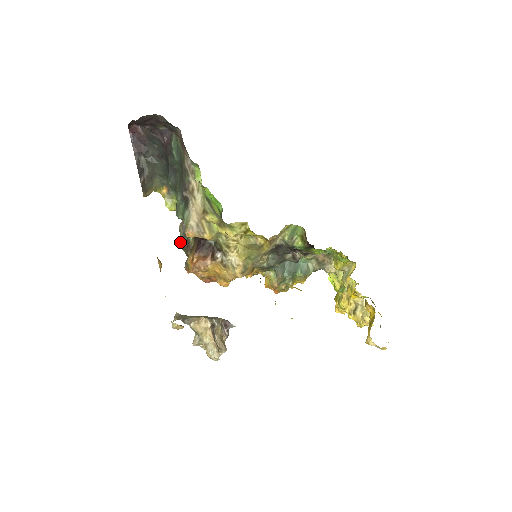
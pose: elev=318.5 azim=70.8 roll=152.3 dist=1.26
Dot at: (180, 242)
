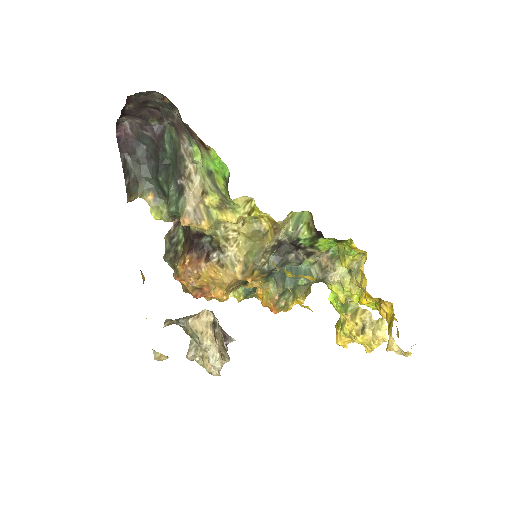
Dot at: (166, 254)
